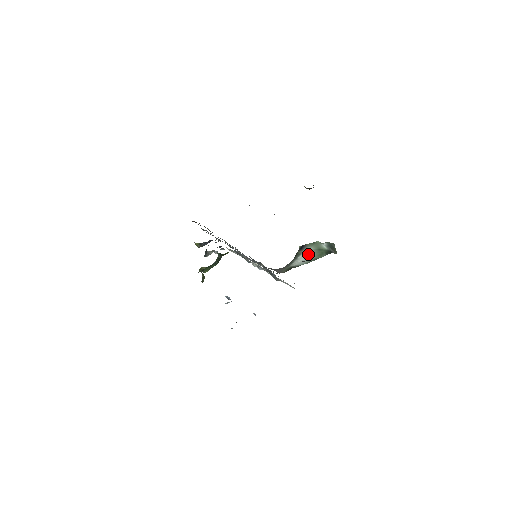
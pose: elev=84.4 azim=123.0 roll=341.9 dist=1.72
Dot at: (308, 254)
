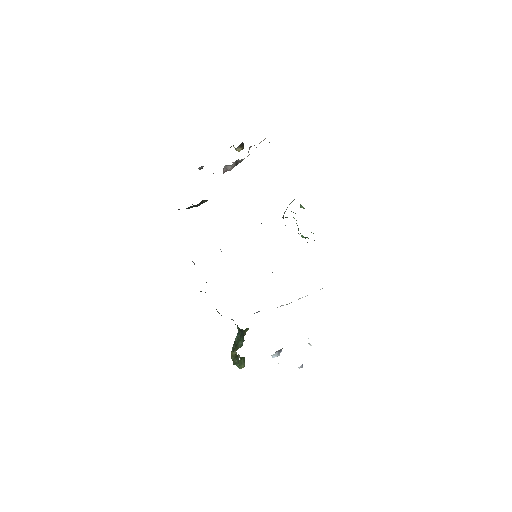
Dot at: occluded
